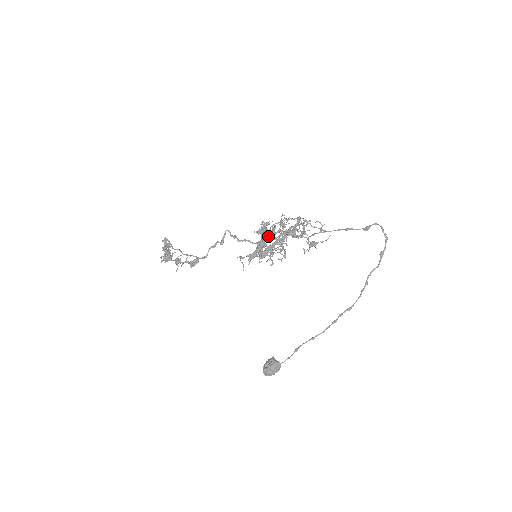
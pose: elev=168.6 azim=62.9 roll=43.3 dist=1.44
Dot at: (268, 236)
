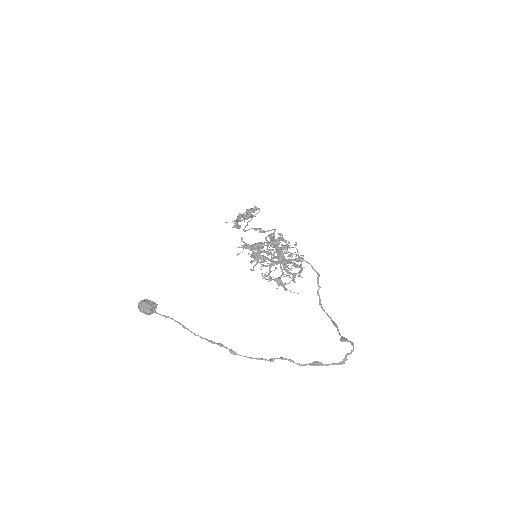
Dot at: (268, 243)
